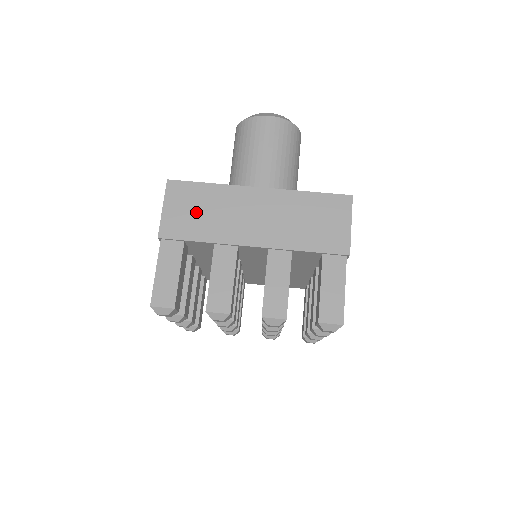
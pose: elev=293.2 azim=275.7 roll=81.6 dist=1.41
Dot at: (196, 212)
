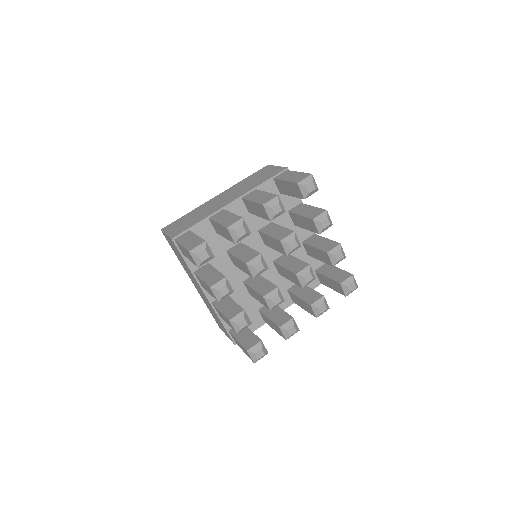
Dot at: (187, 221)
